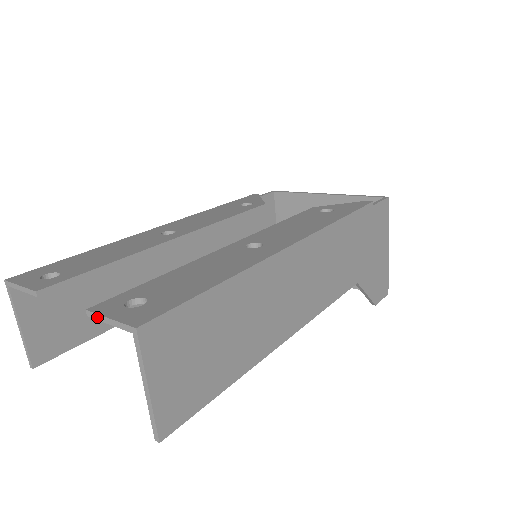
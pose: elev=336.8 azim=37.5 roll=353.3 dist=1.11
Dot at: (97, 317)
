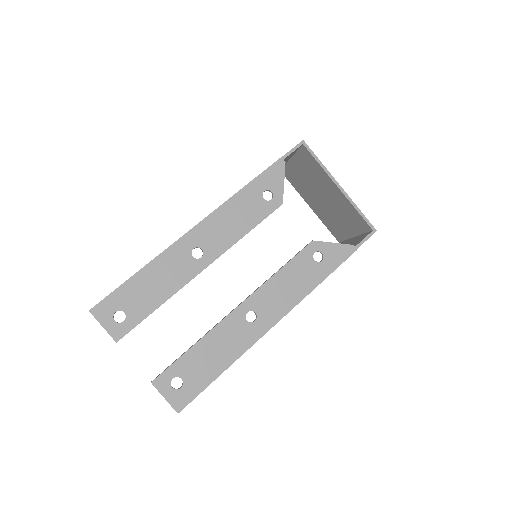
Dot at: occluded
